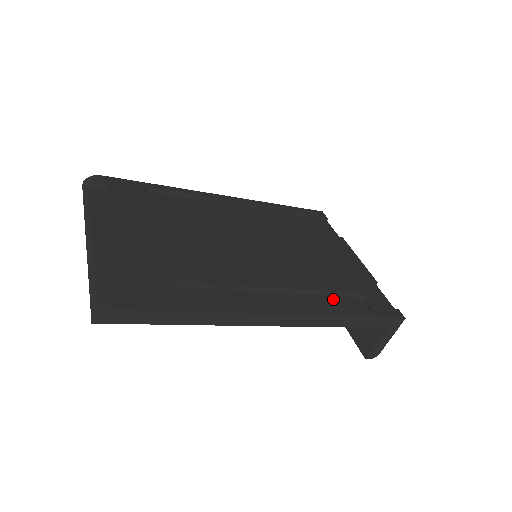
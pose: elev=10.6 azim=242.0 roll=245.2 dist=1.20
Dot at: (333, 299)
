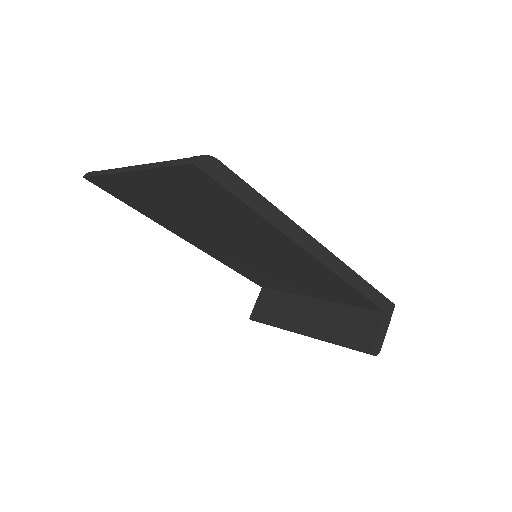
Dot at: occluded
